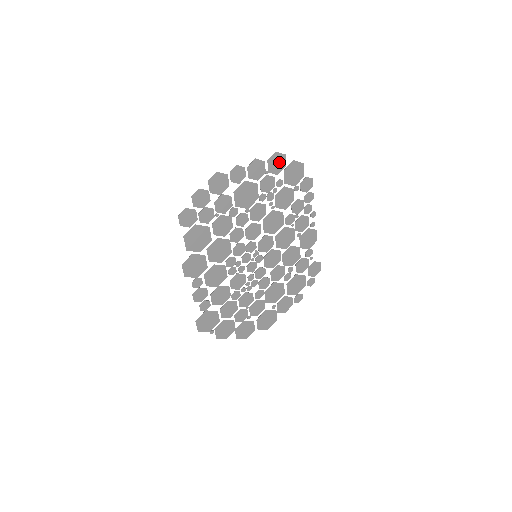
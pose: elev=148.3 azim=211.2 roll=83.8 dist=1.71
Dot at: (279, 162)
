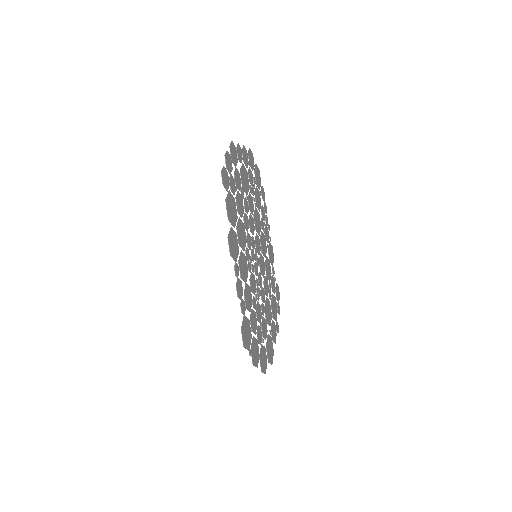
Dot at: (252, 159)
